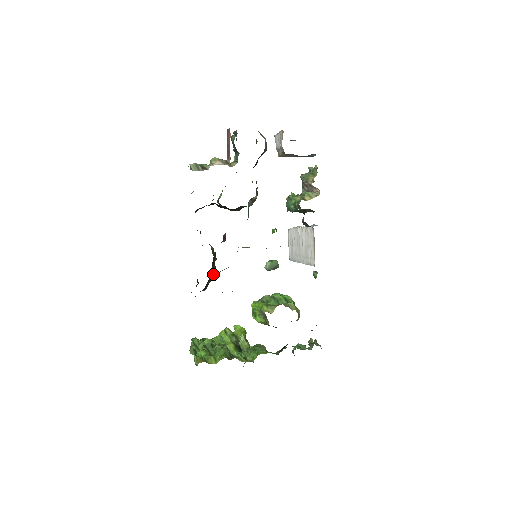
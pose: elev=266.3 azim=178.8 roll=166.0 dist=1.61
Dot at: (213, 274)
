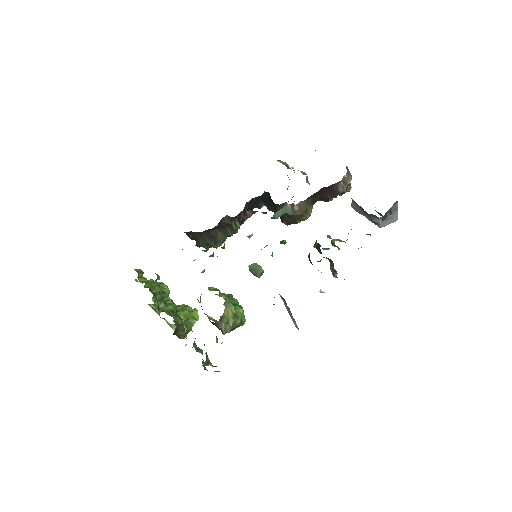
Dot at: (217, 238)
